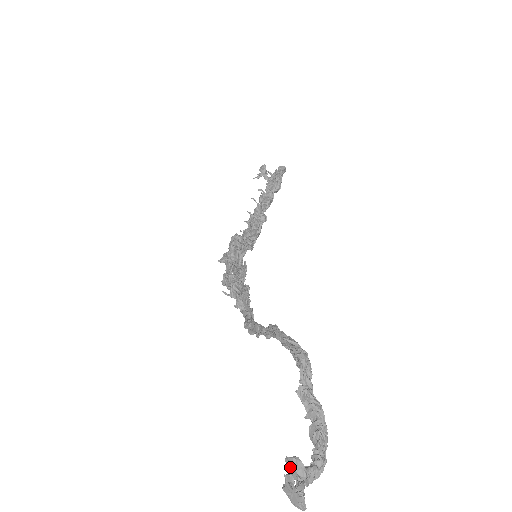
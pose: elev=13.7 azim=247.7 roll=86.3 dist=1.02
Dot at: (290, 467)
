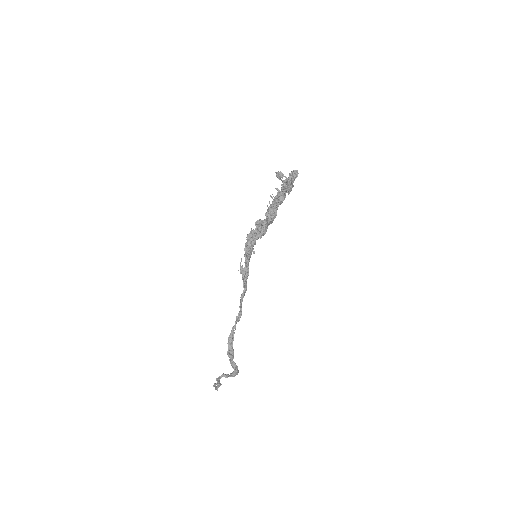
Dot at: (218, 380)
